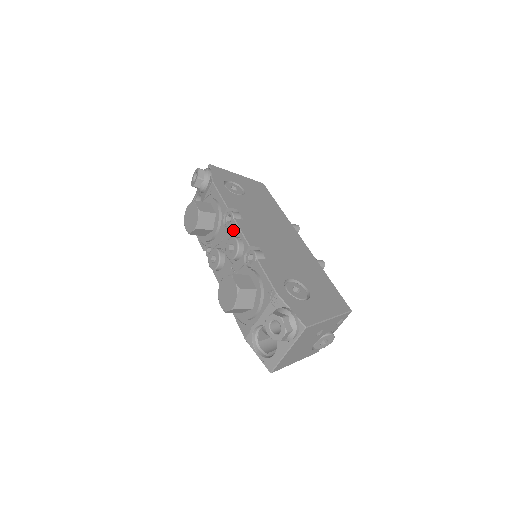
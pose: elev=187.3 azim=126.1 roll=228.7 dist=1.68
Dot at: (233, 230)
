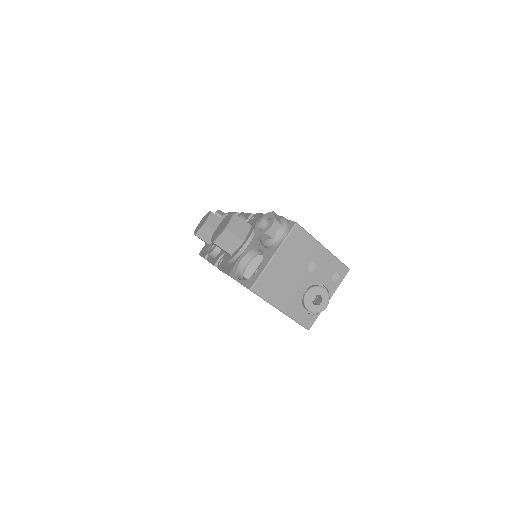
Dot at: occluded
